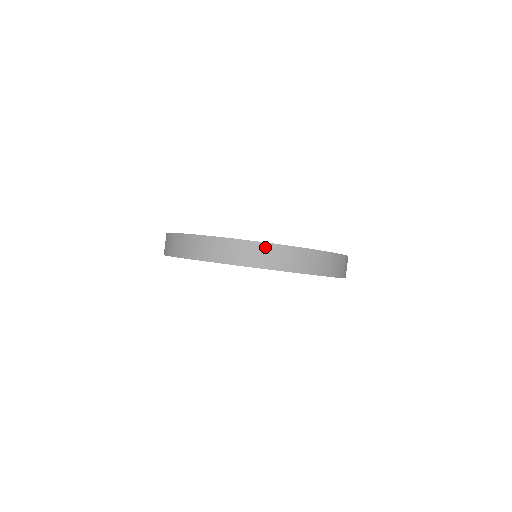
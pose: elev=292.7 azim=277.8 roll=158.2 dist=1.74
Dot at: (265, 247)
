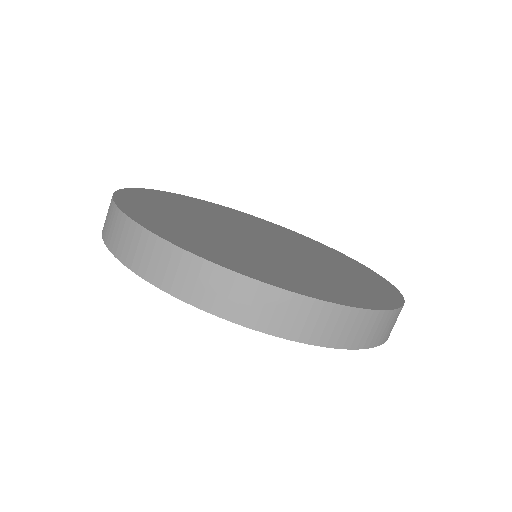
Dot at: (122, 220)
